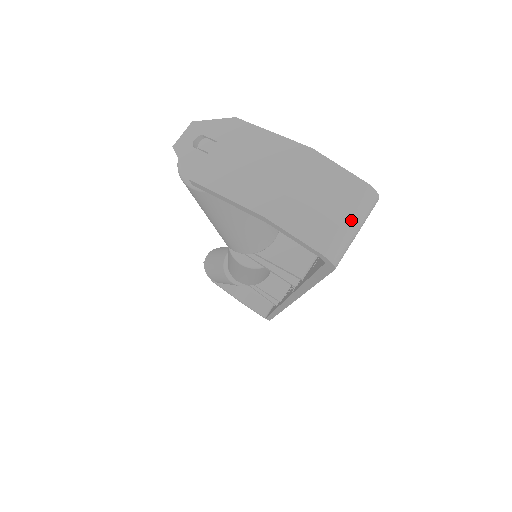
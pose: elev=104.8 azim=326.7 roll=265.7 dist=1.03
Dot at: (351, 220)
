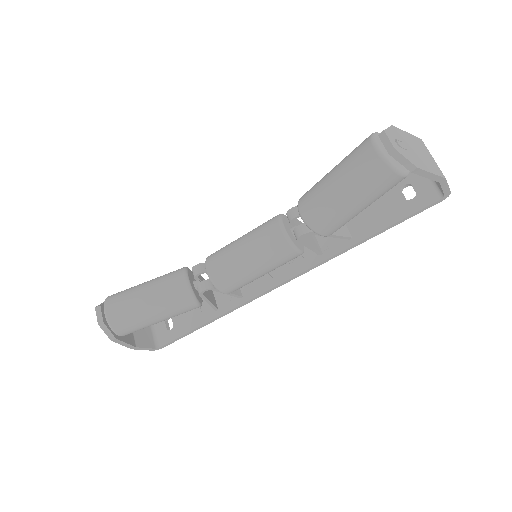
Dot at: occluded
